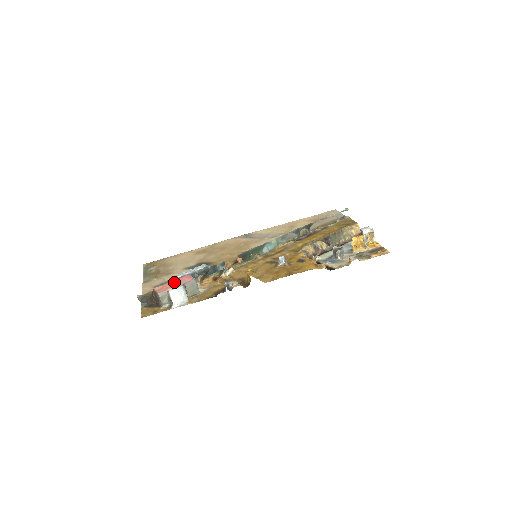
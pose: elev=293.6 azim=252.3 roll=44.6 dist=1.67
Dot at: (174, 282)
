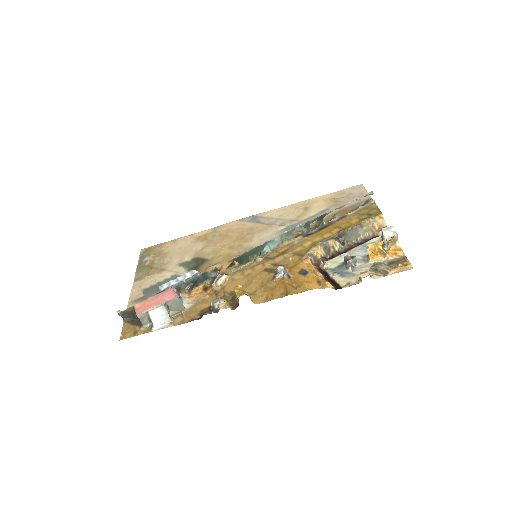
Dot at: (155, 299)
